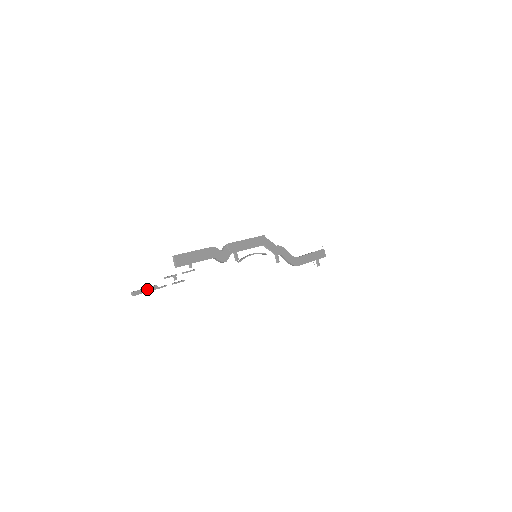
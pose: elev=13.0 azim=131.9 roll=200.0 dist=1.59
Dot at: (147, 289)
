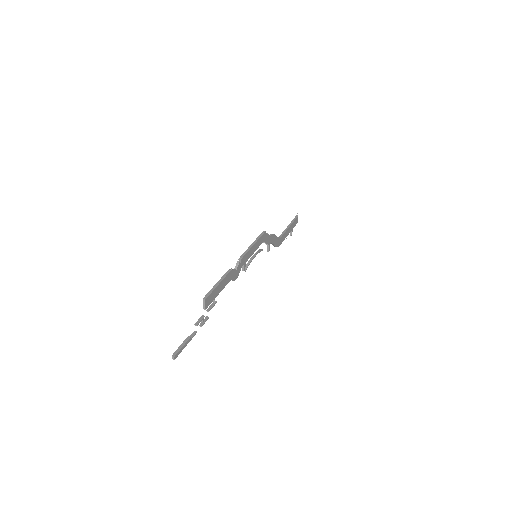
Dot at: (184, 346)
